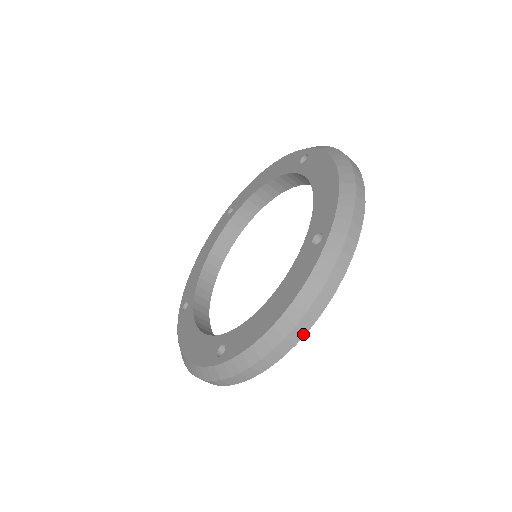
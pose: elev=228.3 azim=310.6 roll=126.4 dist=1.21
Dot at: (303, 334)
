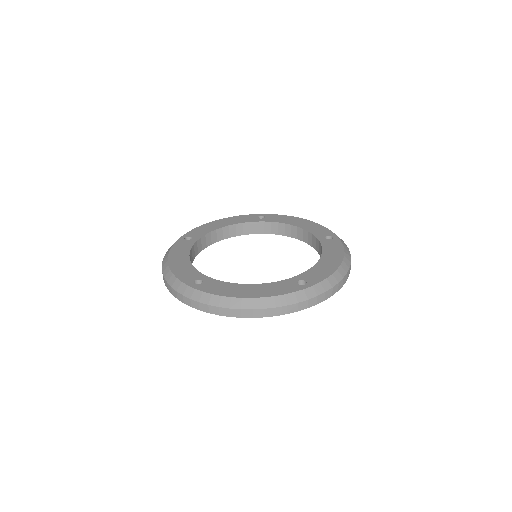
Dot at: (251, 317)
